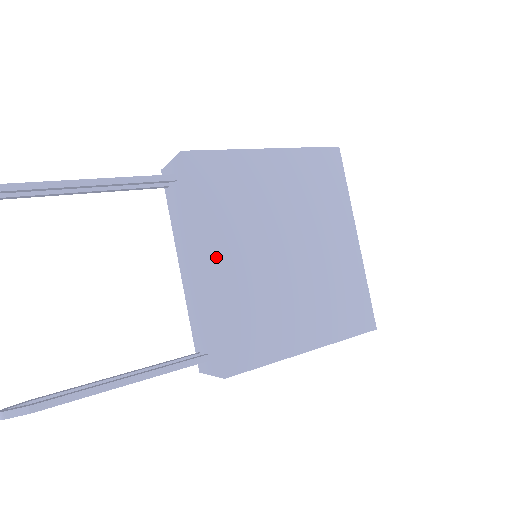
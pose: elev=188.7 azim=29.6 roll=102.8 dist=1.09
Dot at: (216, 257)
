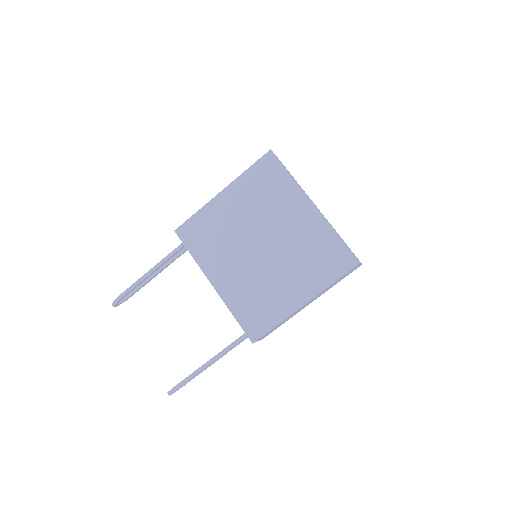
Dot at: (218, 277)
